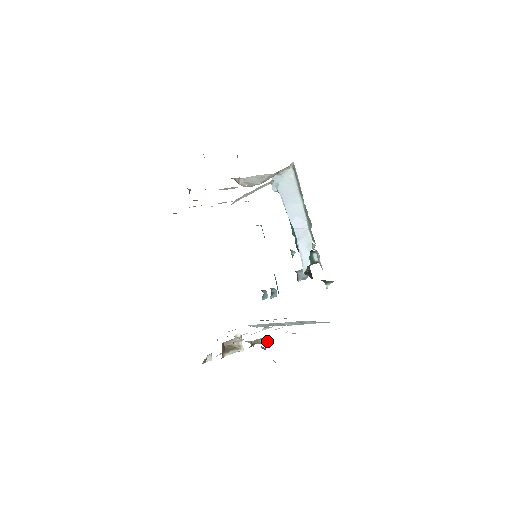
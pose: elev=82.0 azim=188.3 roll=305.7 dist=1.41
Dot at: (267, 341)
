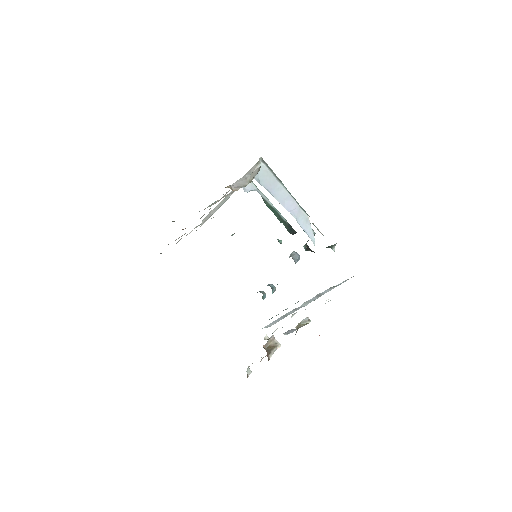
Dot at: (307, 321)
